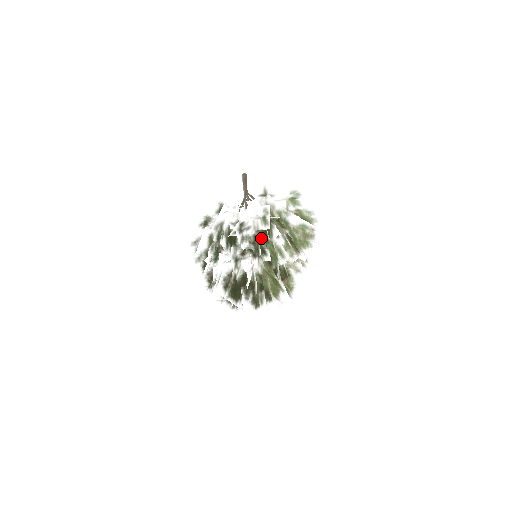
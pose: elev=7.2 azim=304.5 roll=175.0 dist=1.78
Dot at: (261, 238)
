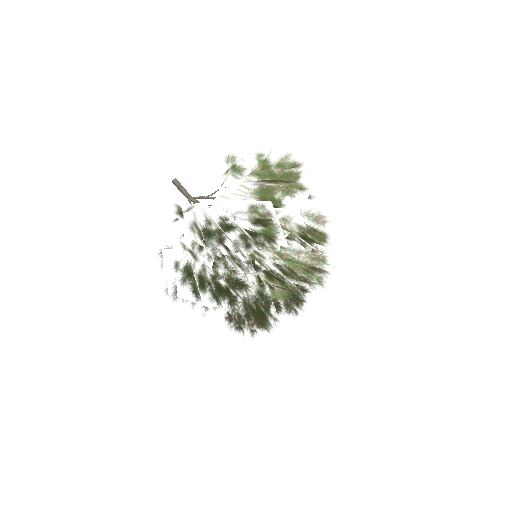
Dot at: (200, 283)
